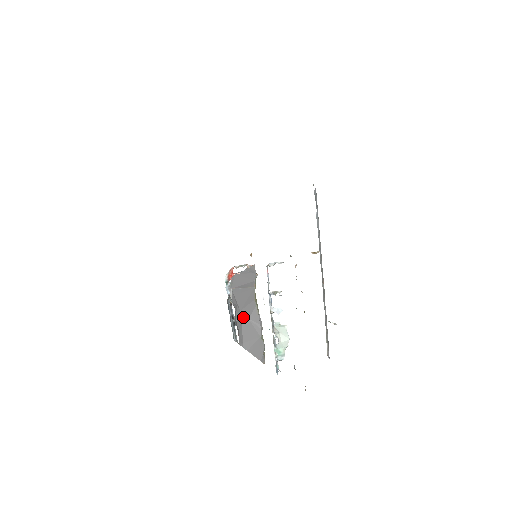
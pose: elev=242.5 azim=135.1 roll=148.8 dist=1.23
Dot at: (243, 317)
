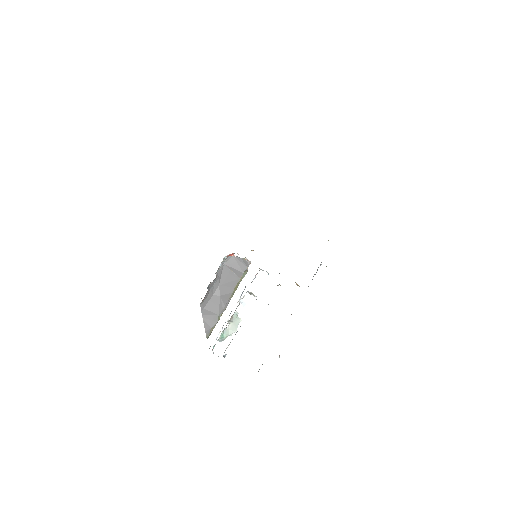
Dot at: (218, 291)
